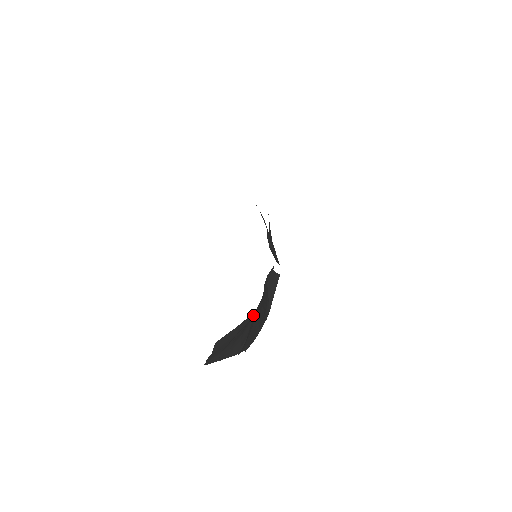
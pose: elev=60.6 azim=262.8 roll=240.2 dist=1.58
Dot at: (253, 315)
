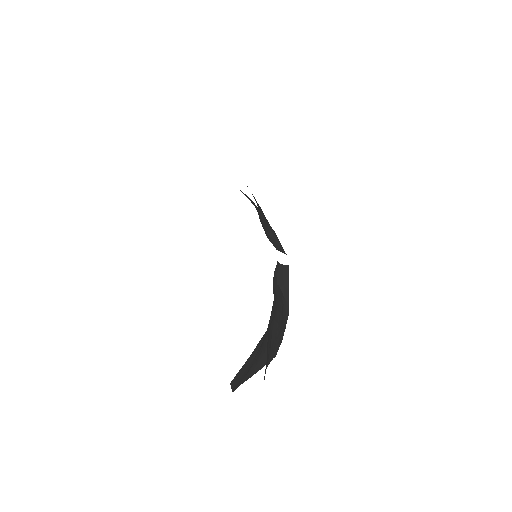
Dot at: (263, 337)
